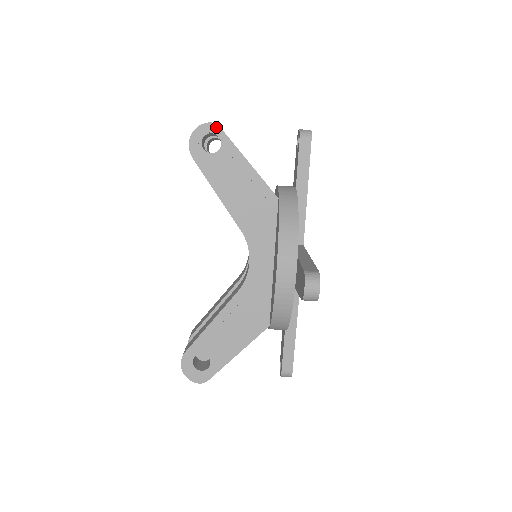
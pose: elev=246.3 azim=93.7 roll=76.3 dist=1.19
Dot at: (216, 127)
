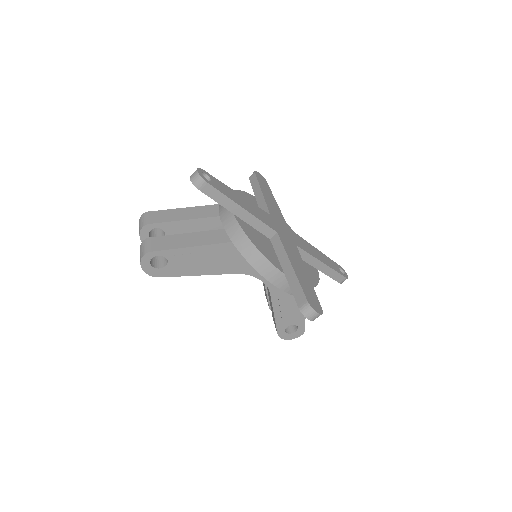
Dot at: (149, 254)
